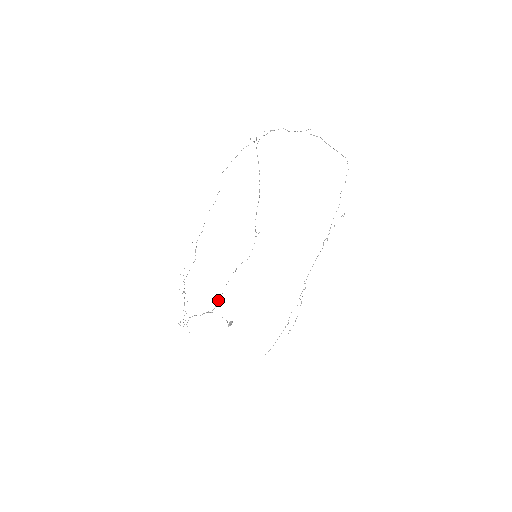
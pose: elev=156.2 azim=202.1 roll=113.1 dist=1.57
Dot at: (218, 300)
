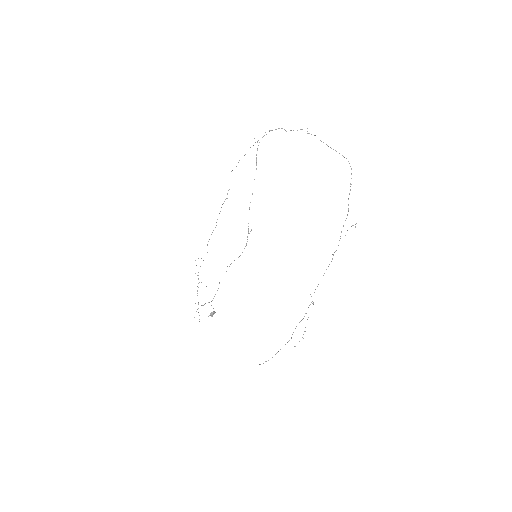
Dot at: occluded
